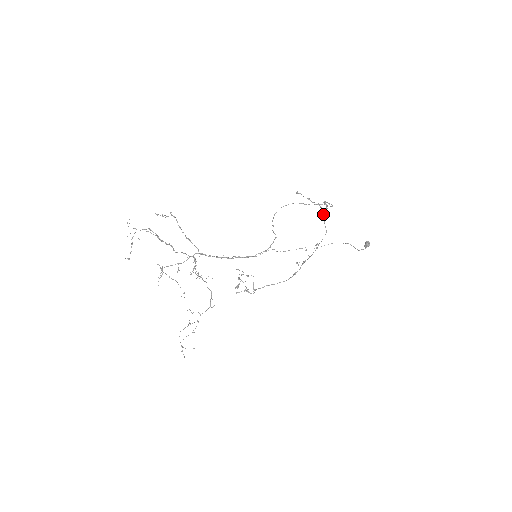
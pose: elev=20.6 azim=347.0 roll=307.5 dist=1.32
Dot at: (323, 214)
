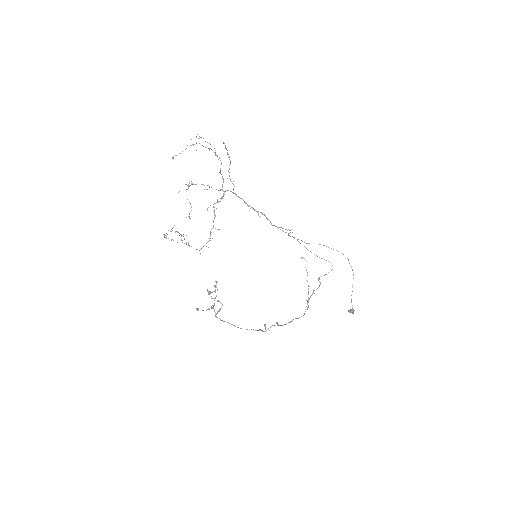
Dot at: (308, 300)
